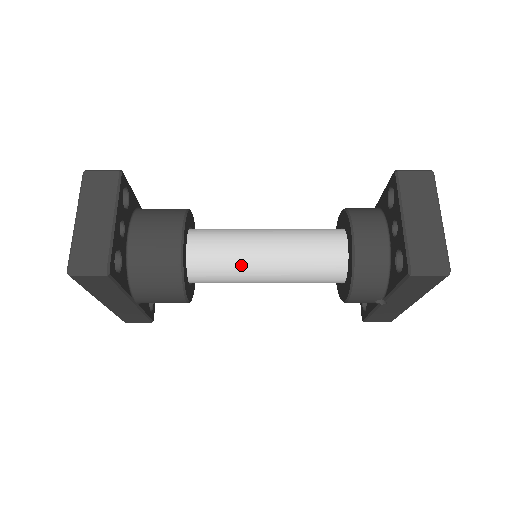
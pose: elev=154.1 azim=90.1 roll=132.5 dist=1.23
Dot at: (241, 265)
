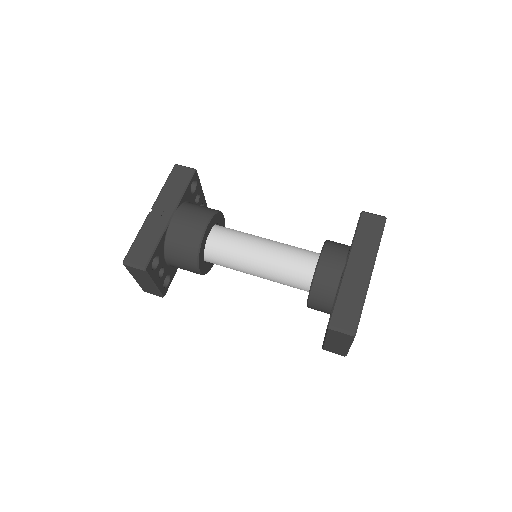
Dot at: occluded
